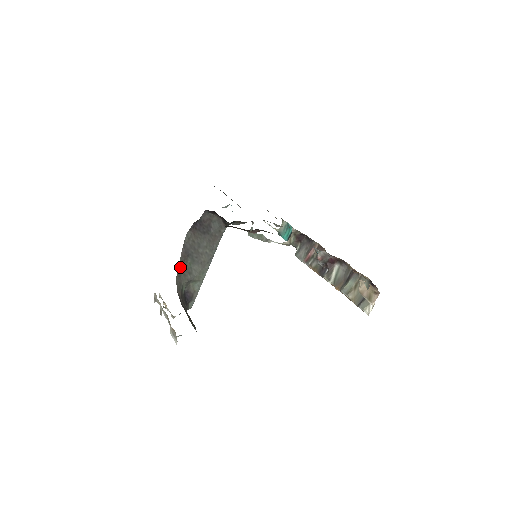
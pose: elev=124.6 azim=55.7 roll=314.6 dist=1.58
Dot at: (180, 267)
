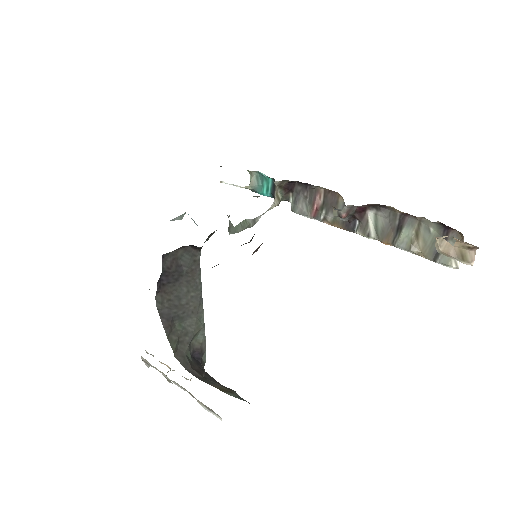
Dot at: (171, 341)
